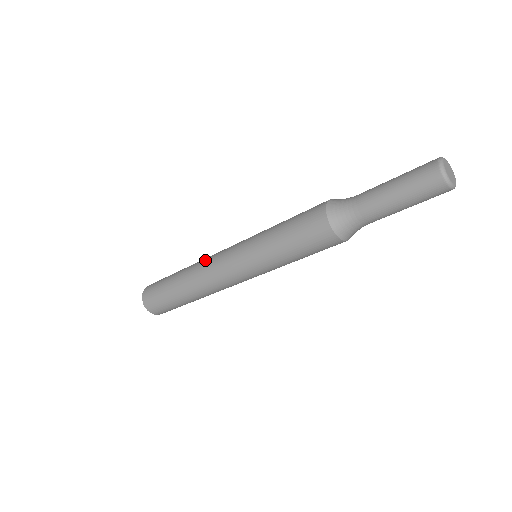
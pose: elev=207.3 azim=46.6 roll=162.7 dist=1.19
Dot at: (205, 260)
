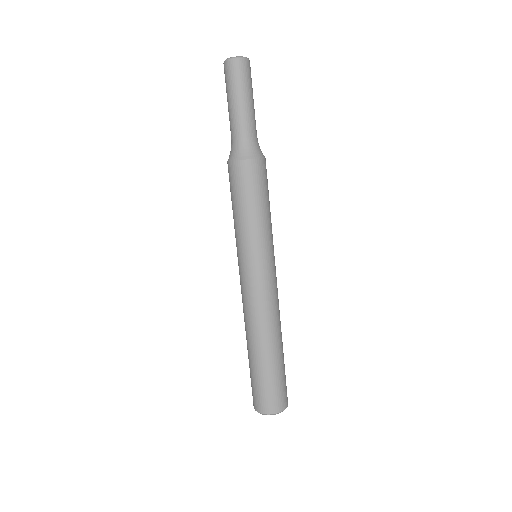
Dot at: occluded
